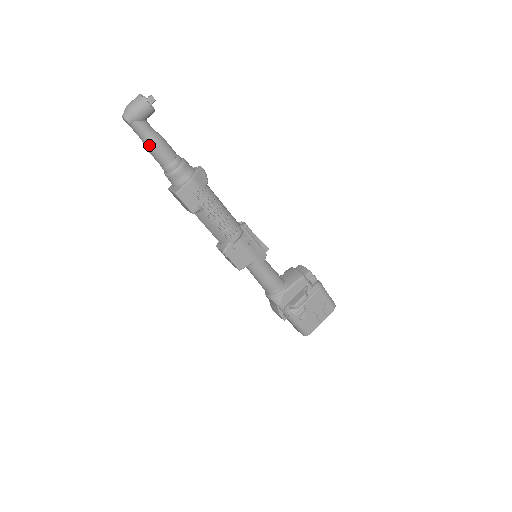
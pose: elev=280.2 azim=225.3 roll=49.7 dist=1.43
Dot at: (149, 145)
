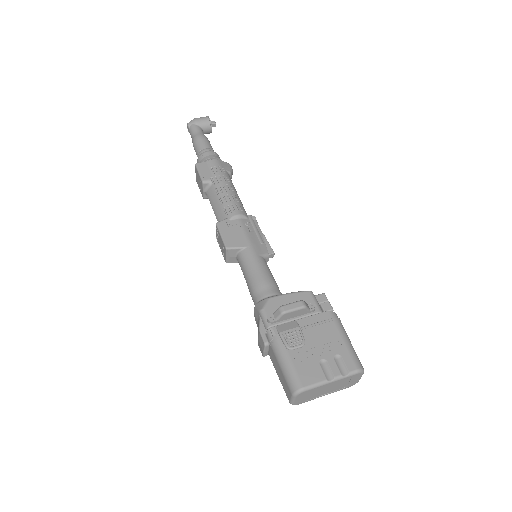
Dot at: (195, 138)
